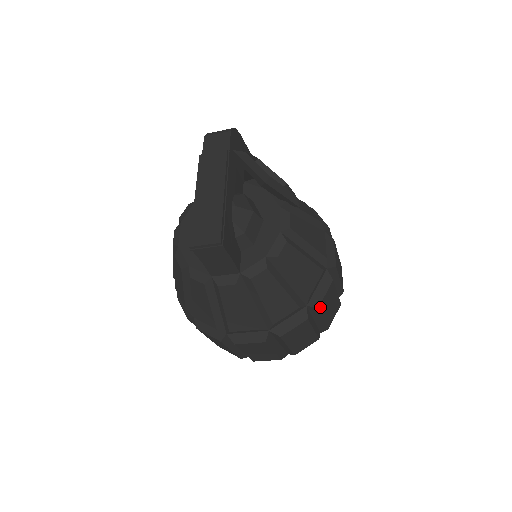
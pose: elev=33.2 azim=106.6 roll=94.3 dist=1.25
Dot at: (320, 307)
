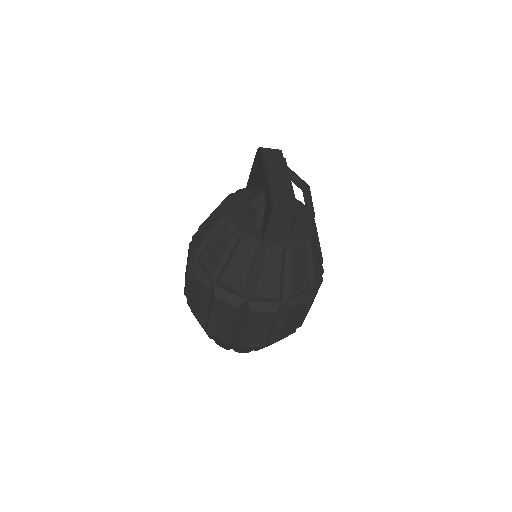
Dot at: occluded
